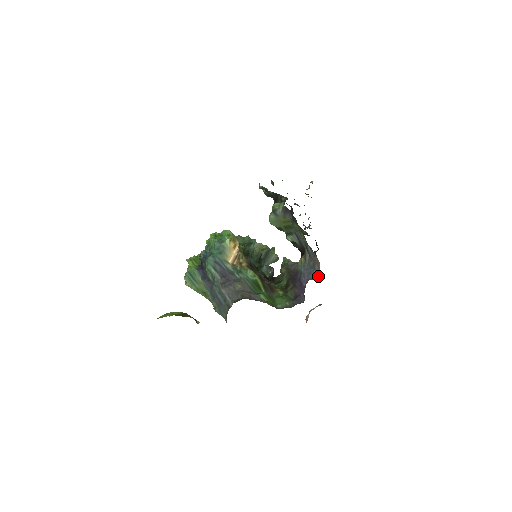
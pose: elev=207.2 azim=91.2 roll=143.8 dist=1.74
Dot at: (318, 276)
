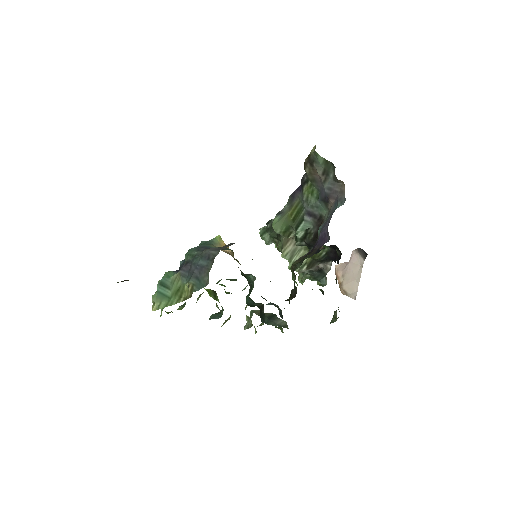
Dot at: (344, 199)
